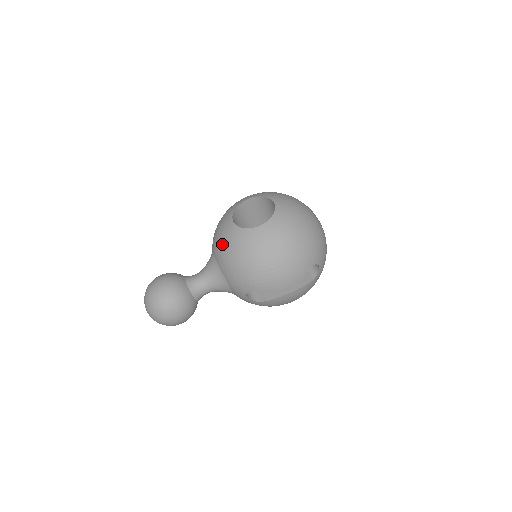
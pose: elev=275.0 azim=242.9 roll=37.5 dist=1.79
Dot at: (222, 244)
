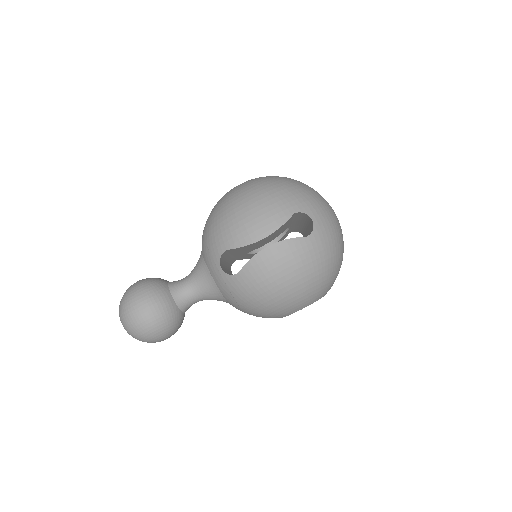
Dot at: occluded
